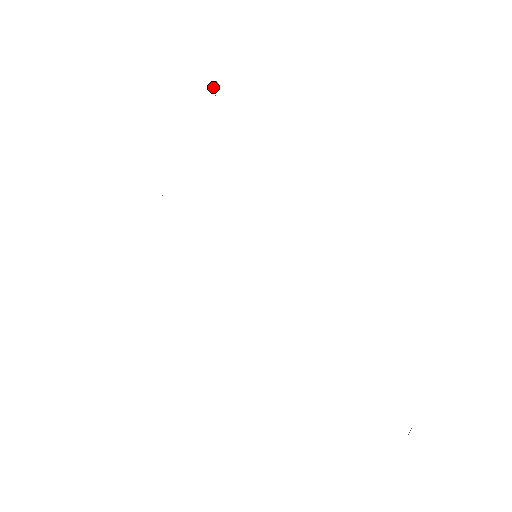
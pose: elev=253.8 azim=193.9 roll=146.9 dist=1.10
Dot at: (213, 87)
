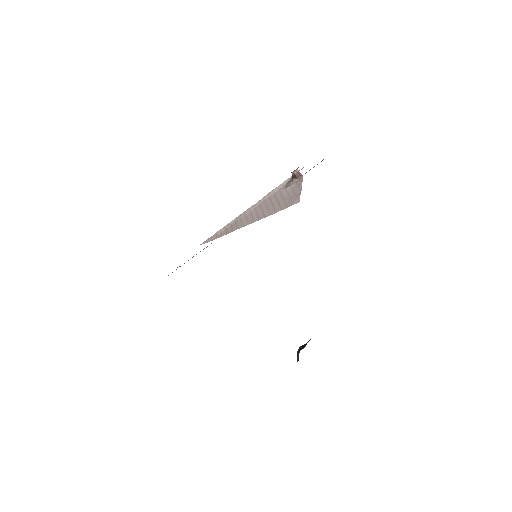
Dot at: (296, 177)
